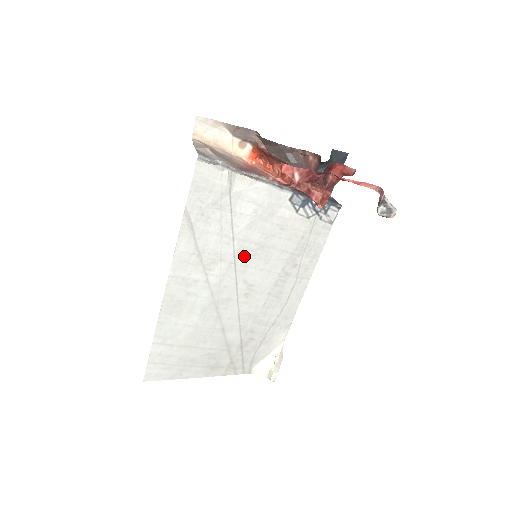
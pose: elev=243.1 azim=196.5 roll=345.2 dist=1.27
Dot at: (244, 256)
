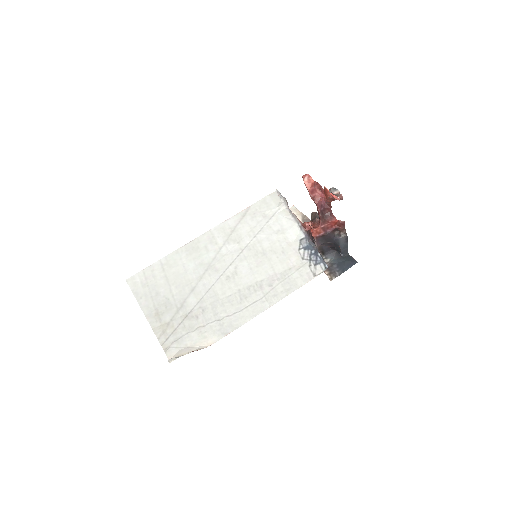
Dot at: (250, 251)
